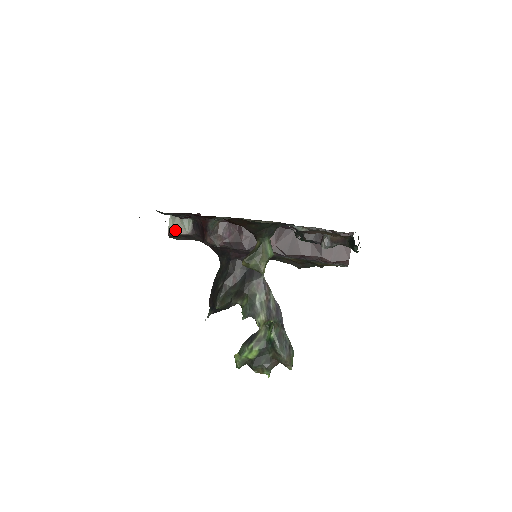
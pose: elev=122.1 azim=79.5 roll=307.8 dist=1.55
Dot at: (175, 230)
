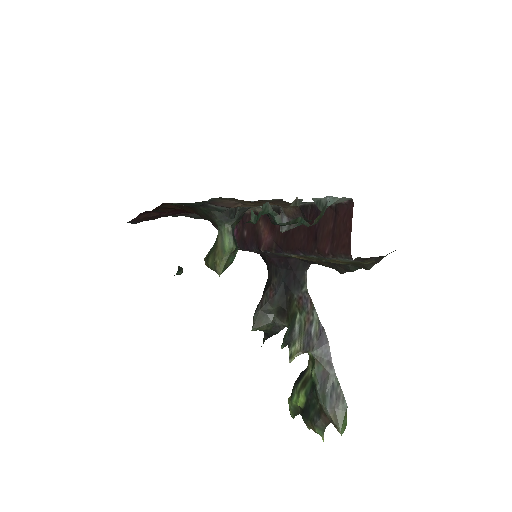
Dot at: occluded
